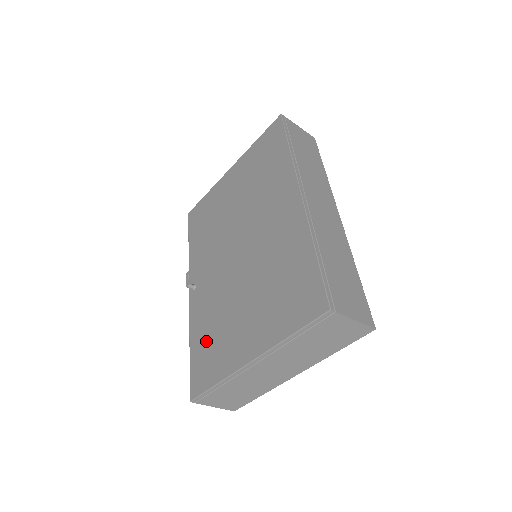
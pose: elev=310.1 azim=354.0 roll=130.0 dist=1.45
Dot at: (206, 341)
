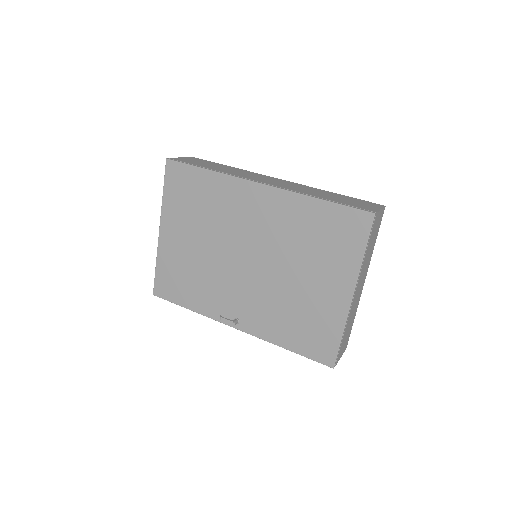
Dot at: (298, 330)
